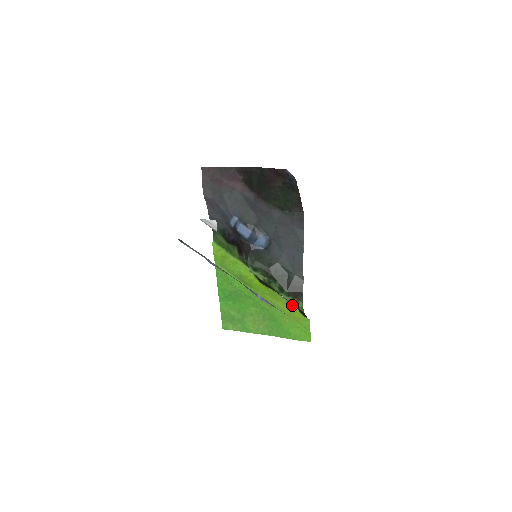
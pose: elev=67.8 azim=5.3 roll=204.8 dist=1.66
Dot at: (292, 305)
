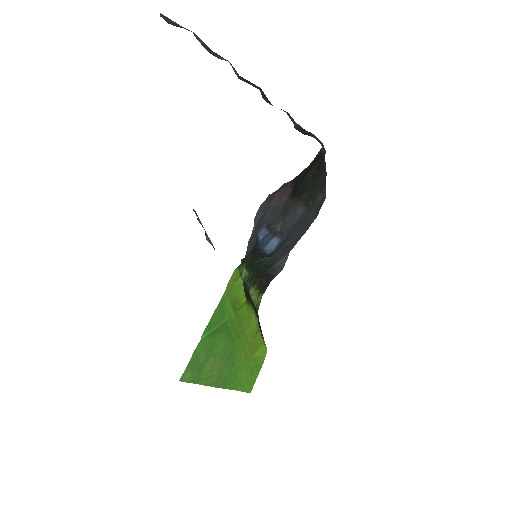
Dot at: occluded
